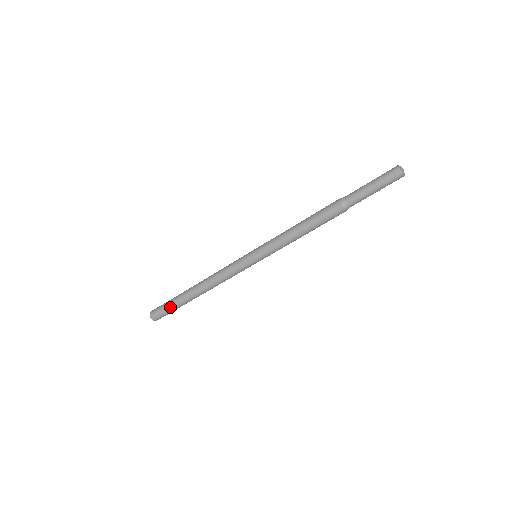
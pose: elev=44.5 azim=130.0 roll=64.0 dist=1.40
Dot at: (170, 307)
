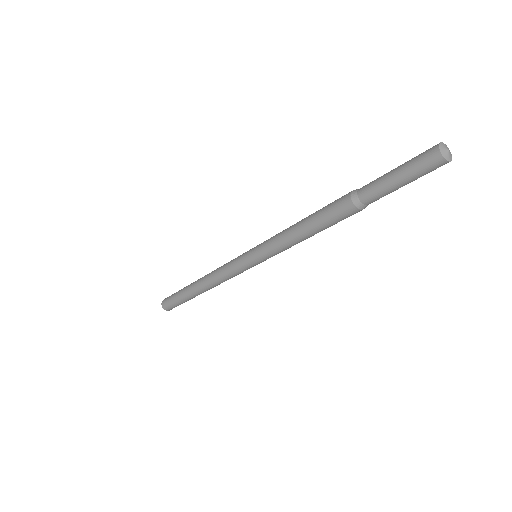
Dot at: (181, 303)
